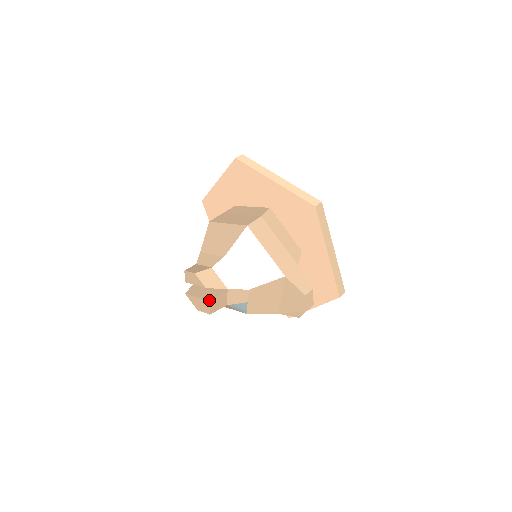
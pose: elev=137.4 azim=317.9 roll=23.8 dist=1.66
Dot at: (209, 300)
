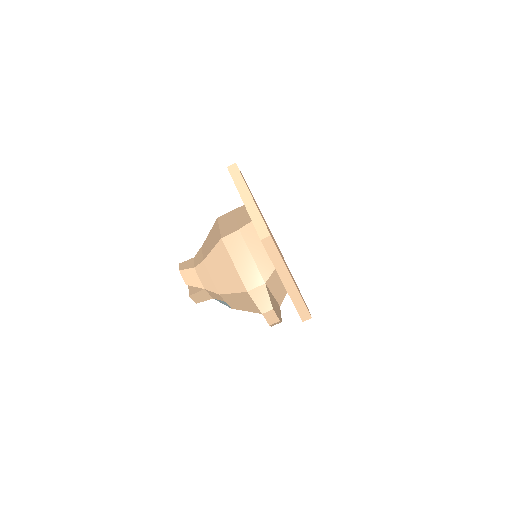
Dot at: (189, 294)
